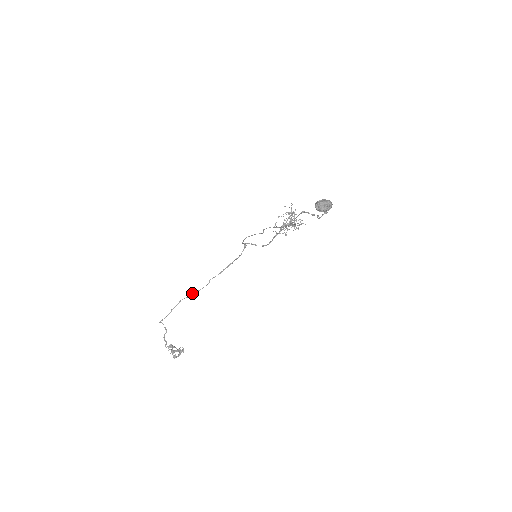
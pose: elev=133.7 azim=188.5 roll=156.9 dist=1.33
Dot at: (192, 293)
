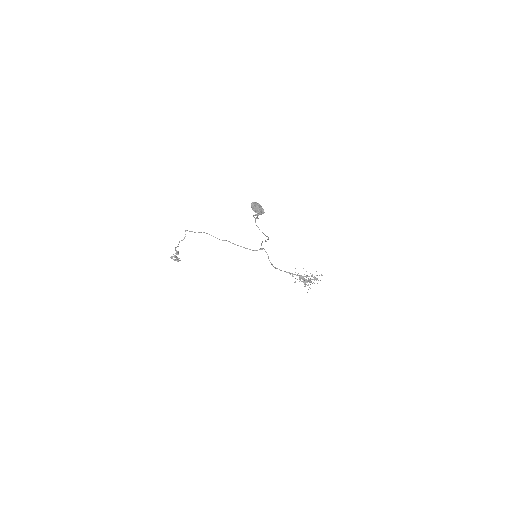
Dot at: occluded
